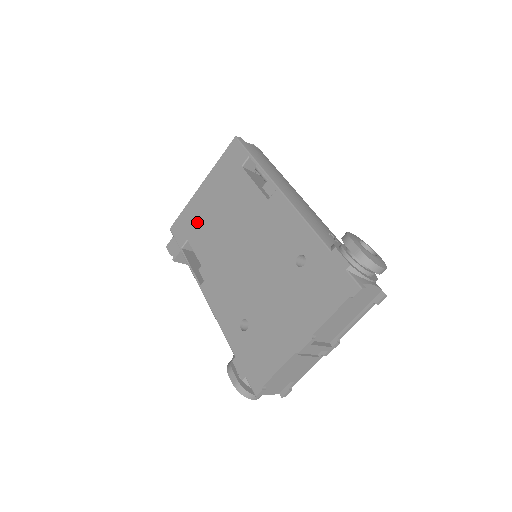
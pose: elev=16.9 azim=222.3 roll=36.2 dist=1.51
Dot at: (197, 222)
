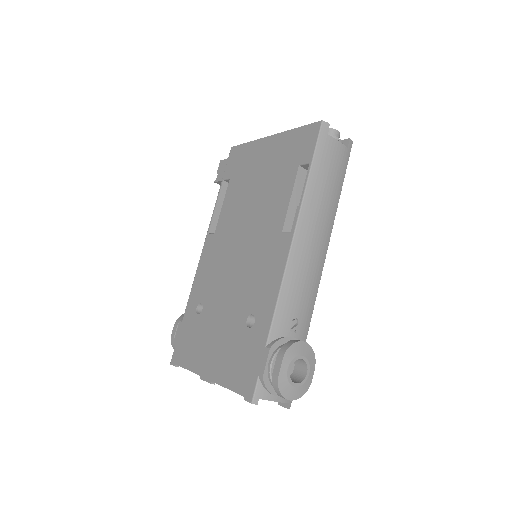
Dot at: (244, 172)
